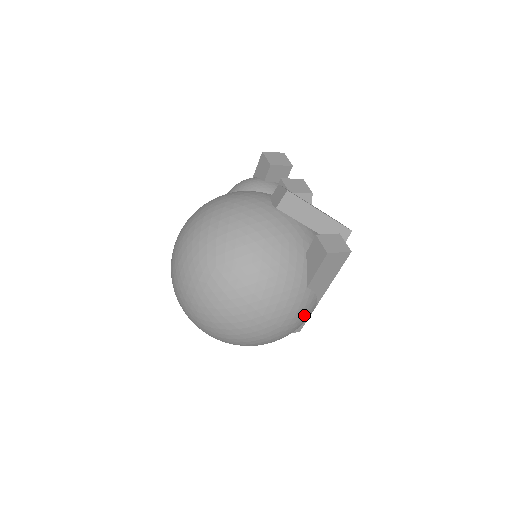
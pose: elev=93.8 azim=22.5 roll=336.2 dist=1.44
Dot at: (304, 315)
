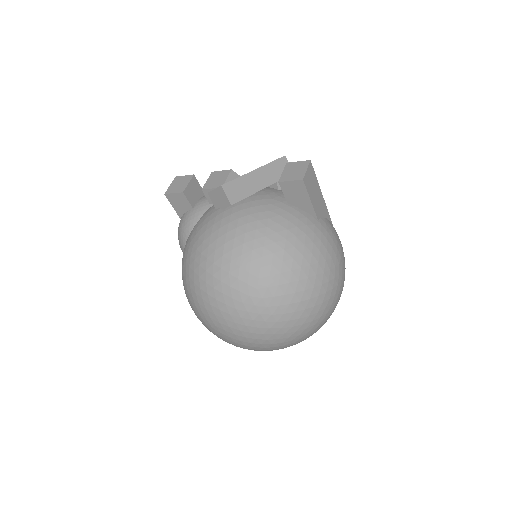
Dot at: (338, 239)
